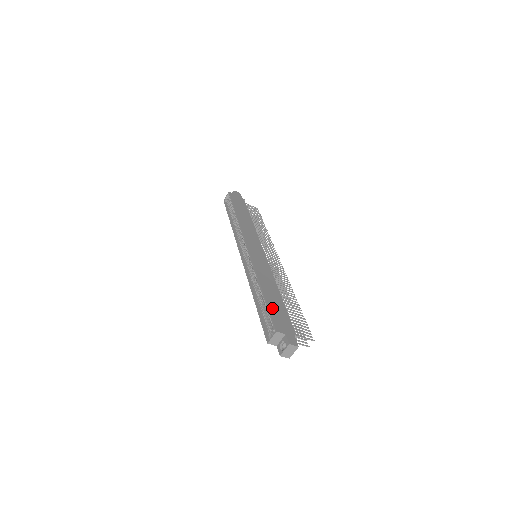
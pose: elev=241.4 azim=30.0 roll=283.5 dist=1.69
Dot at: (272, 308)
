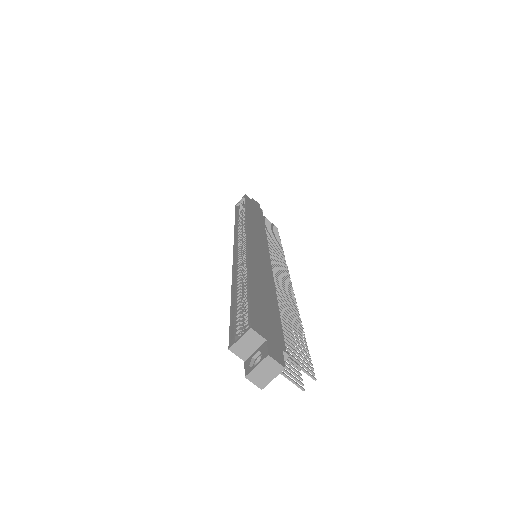
Dot at: (256, 301)
